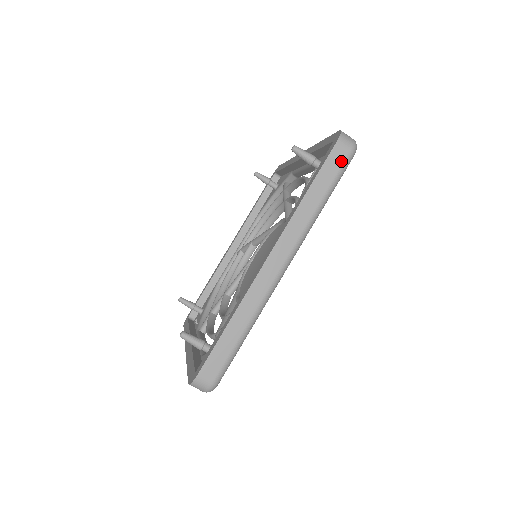
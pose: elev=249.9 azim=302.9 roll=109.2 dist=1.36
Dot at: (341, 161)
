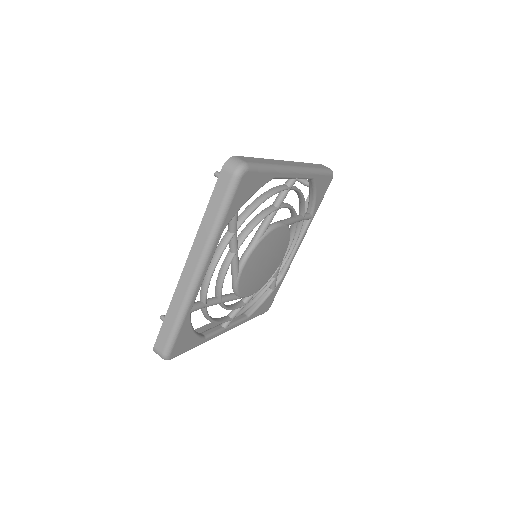
Dot at: (326, 168)
